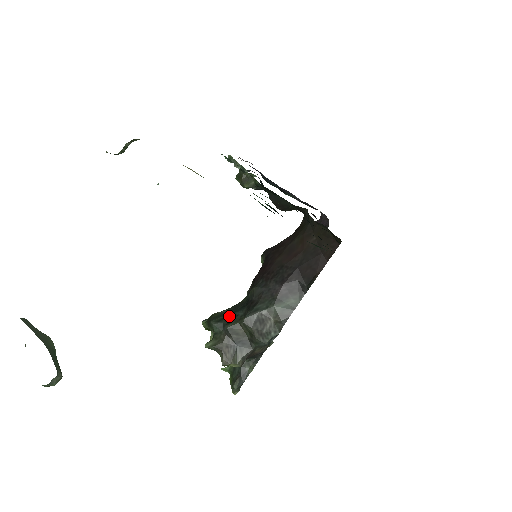
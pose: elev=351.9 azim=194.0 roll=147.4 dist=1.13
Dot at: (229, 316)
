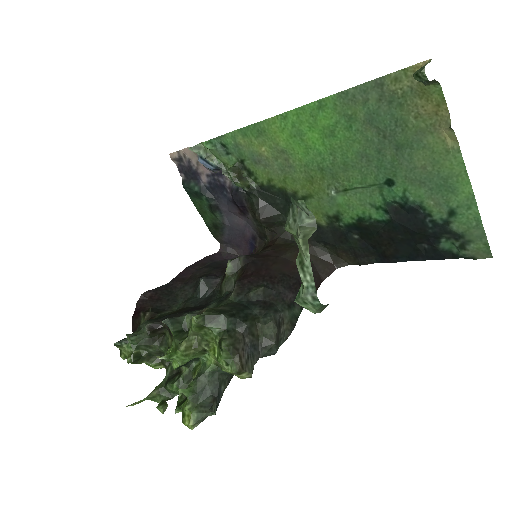
Dot at: (240, 313)
